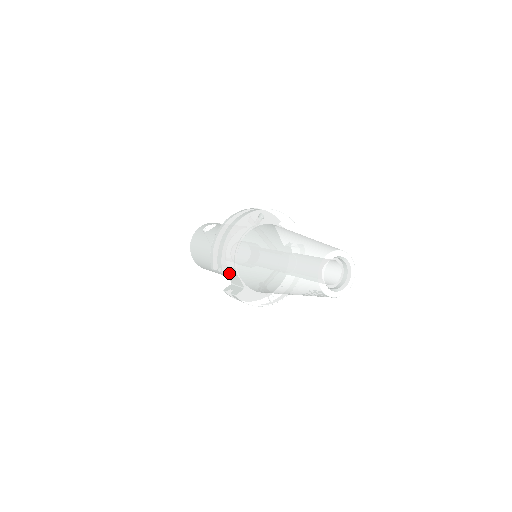
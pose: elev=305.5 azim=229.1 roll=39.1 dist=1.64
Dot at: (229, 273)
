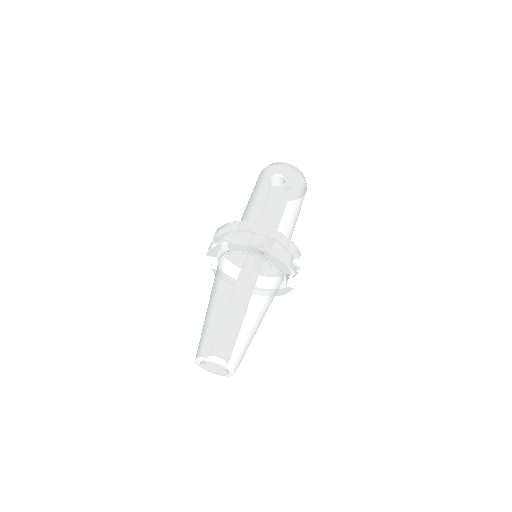
Dot at: occluded
